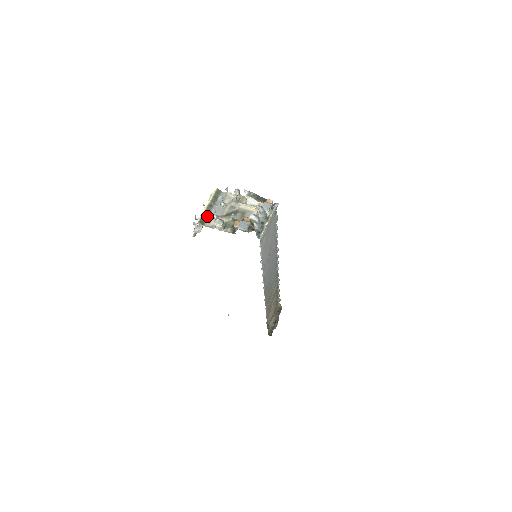
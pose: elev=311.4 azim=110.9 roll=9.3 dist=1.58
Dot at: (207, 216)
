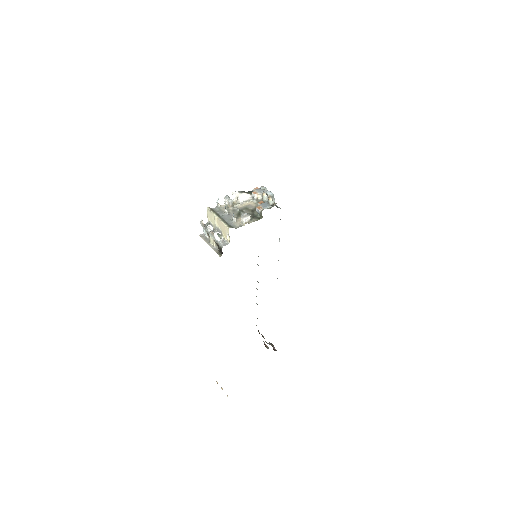
Dot at: (227, 224)
